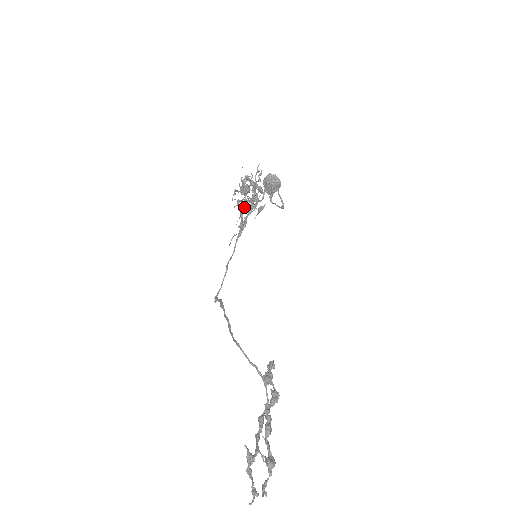
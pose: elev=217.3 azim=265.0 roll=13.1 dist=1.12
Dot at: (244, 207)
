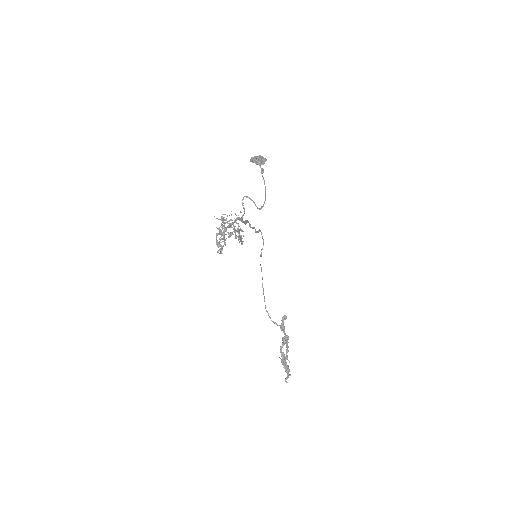
Dot at: occluded
